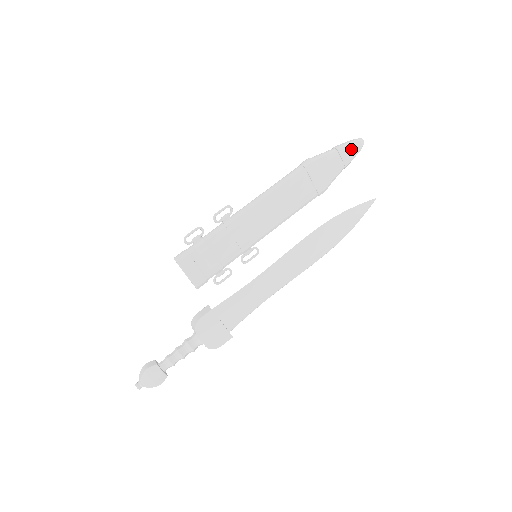
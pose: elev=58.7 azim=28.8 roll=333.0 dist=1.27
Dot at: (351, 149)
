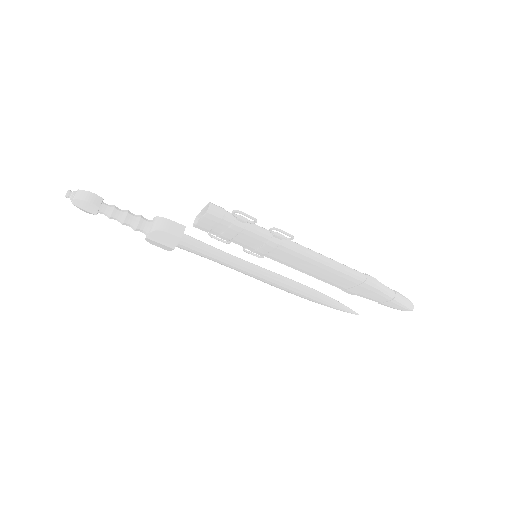
Dot at: (399, 306)
